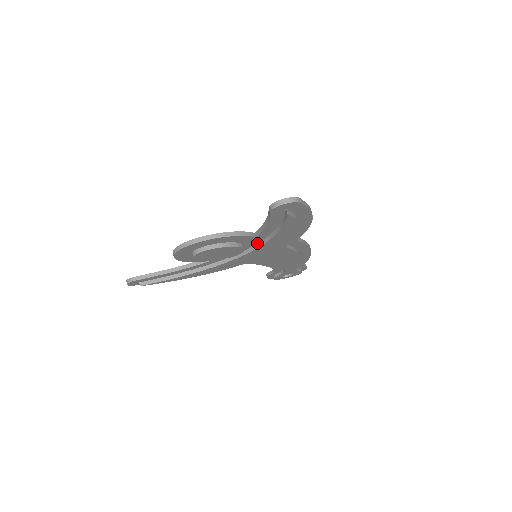
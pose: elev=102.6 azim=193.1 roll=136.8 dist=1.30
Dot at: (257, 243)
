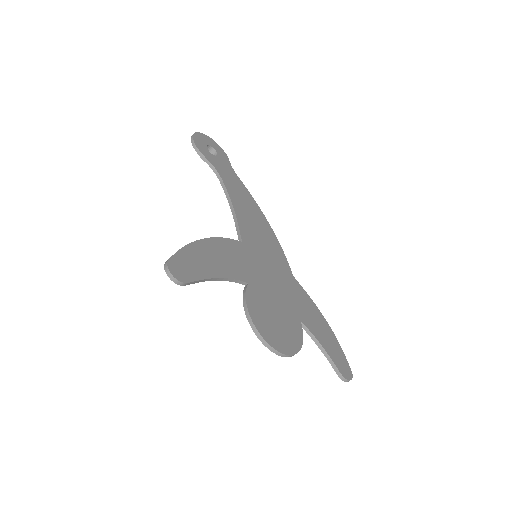
Dot at: (286, 302)
